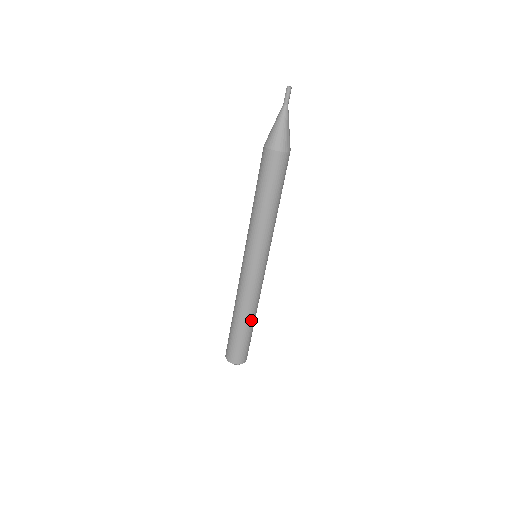
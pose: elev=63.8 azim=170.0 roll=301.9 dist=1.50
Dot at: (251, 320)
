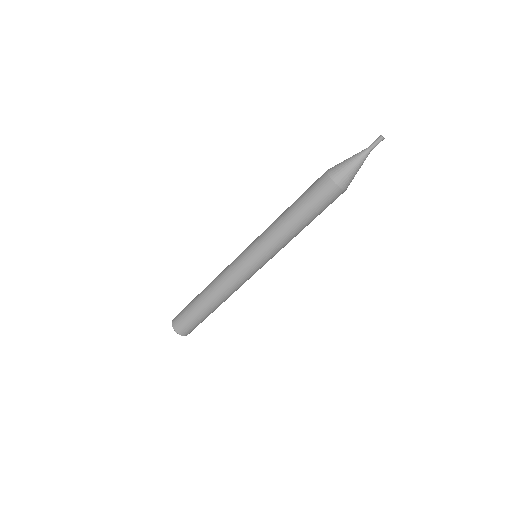
Dot at: occluded
